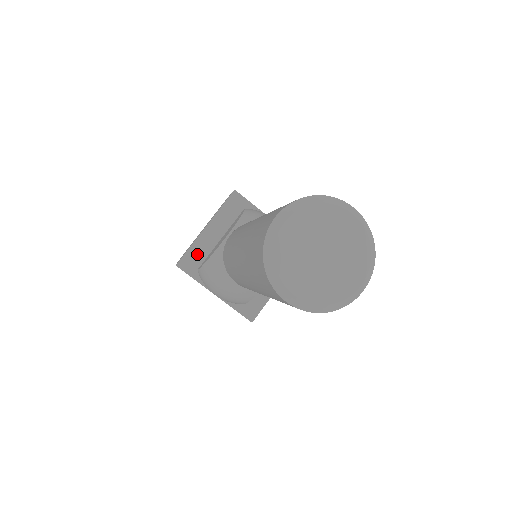
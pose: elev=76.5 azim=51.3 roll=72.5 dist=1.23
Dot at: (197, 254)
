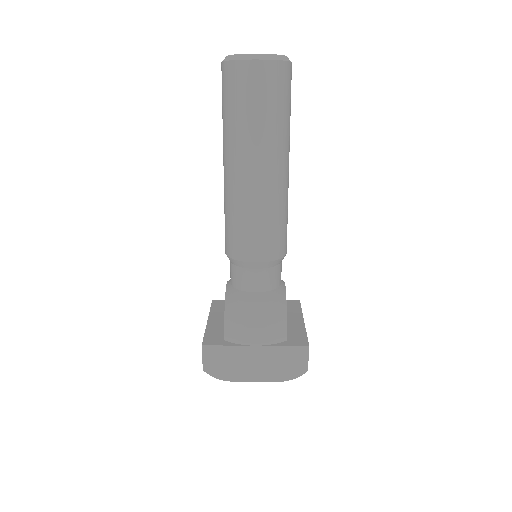
Dot at: (215, 333)
